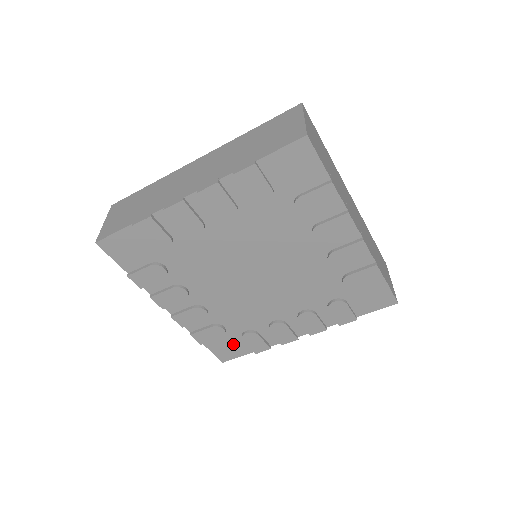
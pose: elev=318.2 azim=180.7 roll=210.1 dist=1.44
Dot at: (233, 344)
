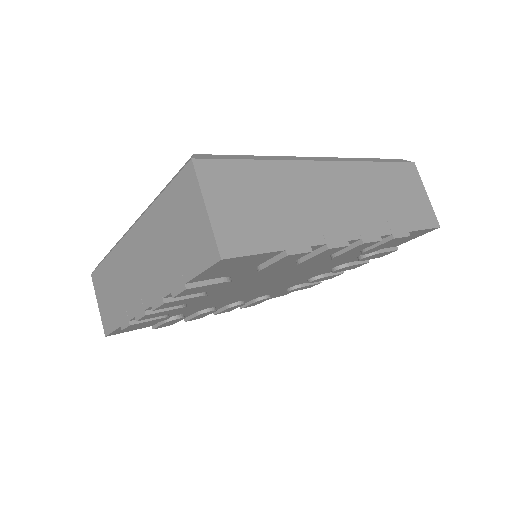
Dot at: (284, 292)
